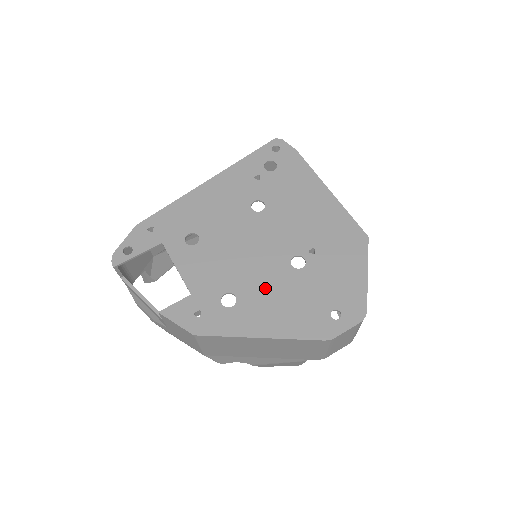
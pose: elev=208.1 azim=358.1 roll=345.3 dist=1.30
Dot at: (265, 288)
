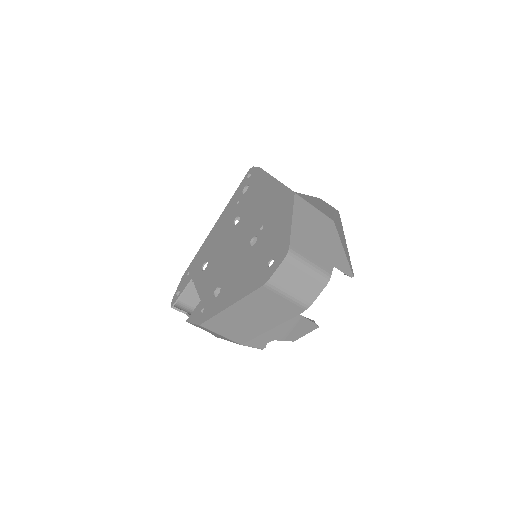
Dot at: (235, 271)
